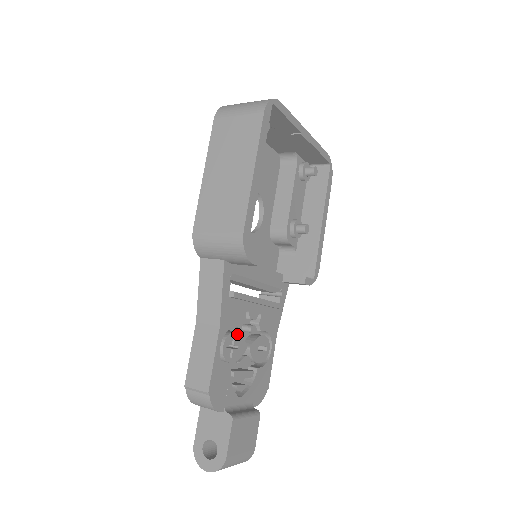
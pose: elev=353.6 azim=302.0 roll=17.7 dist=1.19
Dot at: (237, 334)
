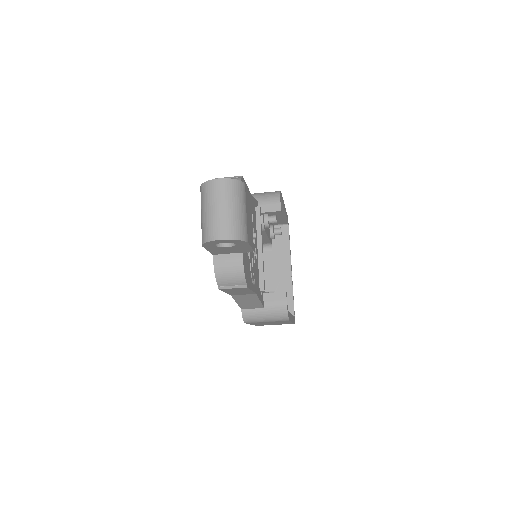
Dot at: (252, 220)
